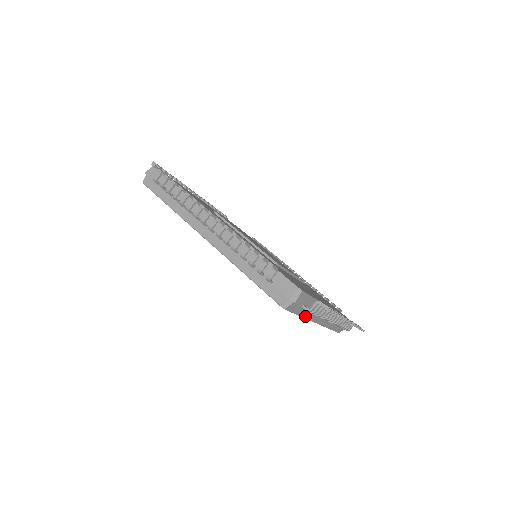
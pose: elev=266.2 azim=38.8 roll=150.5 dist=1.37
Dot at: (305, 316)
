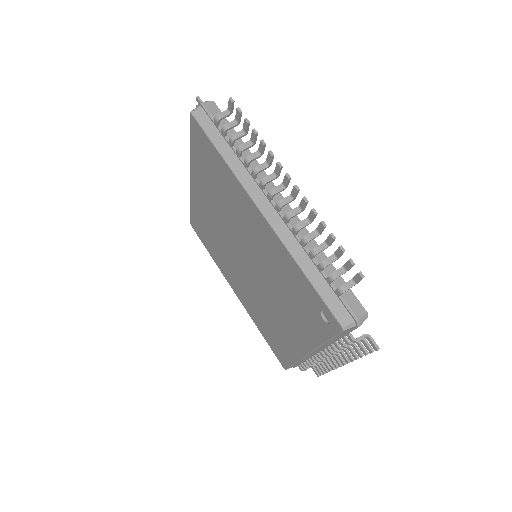
Dot at: (229, 162)
